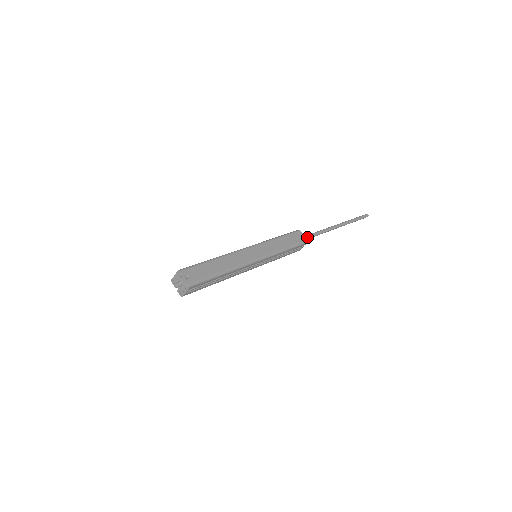
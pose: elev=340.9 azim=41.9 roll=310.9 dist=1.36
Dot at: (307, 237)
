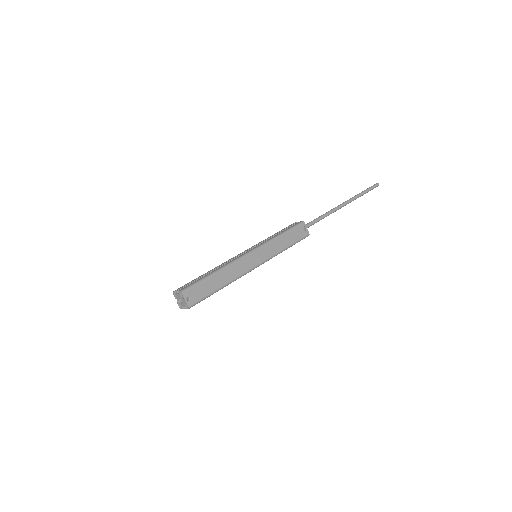
Dot at: (310, 225)
